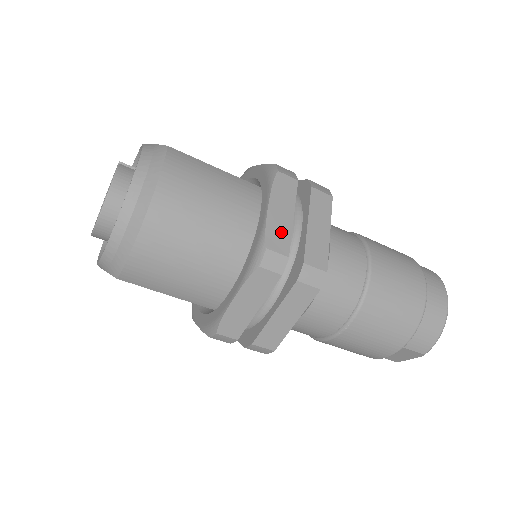
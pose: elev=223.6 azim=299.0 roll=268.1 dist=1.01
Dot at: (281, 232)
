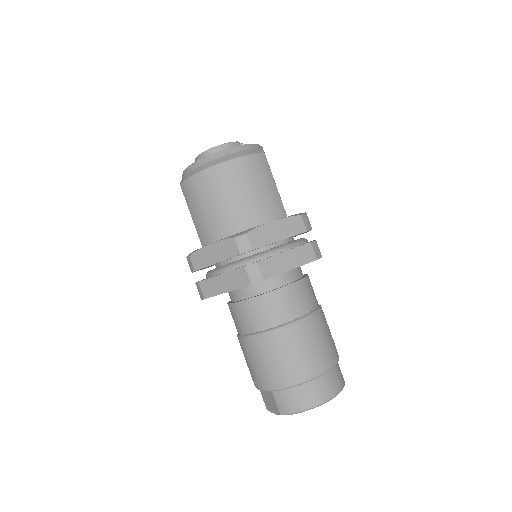
Dot at: (264, 237)
